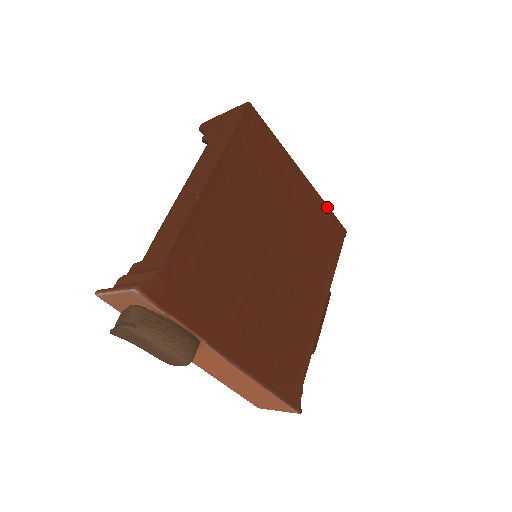
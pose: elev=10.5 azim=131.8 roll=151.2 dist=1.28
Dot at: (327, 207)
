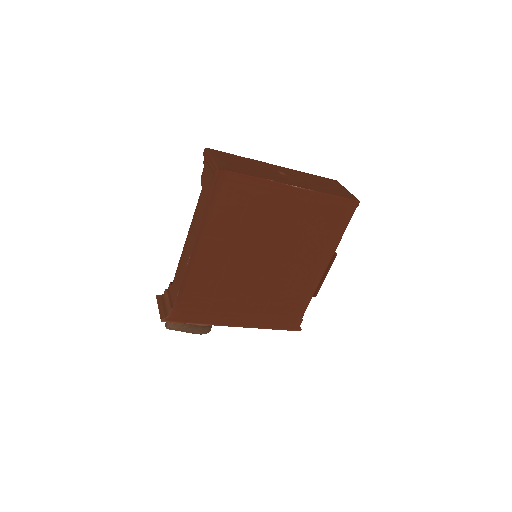
Dot at: (330, 196)
